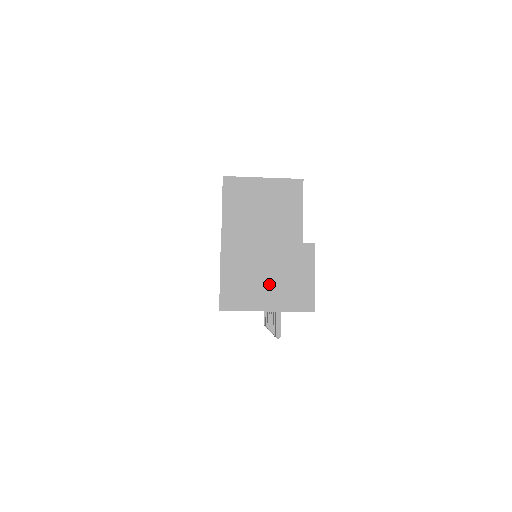
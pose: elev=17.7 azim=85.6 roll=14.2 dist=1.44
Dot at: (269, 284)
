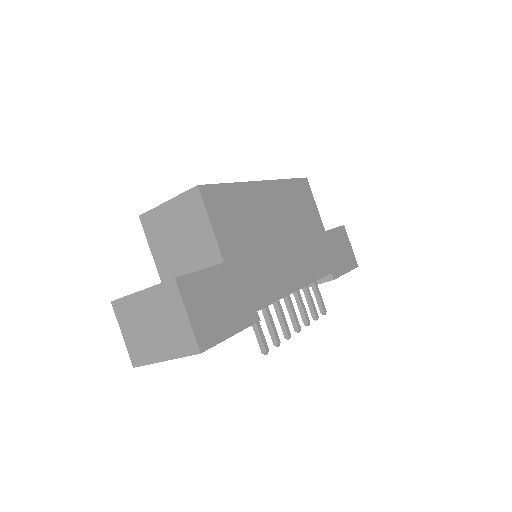
Dot at: (156, 333)
